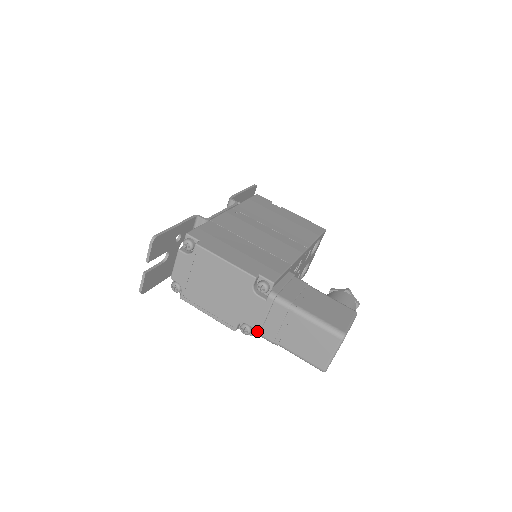
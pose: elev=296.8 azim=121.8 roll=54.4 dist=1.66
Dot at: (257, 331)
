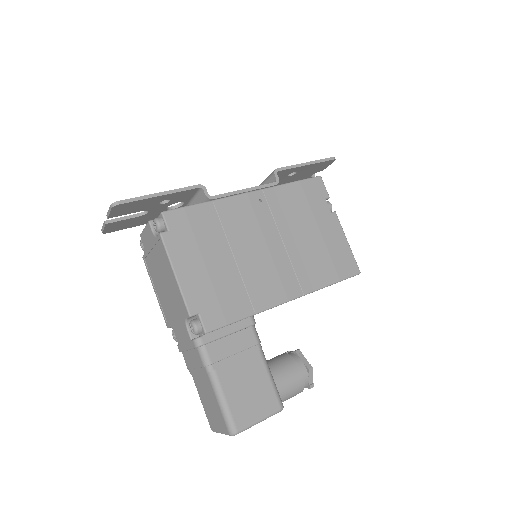
Dot at: (180, 349)
